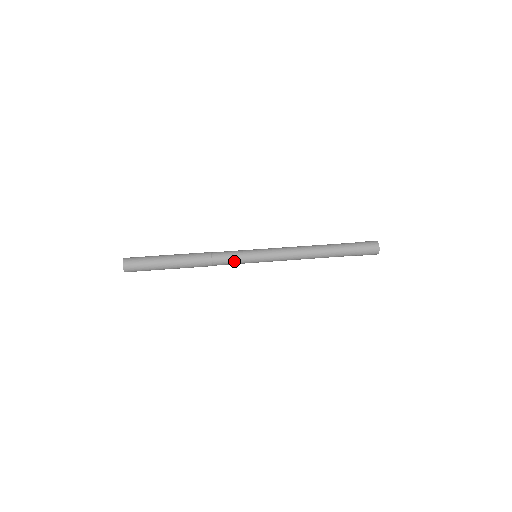
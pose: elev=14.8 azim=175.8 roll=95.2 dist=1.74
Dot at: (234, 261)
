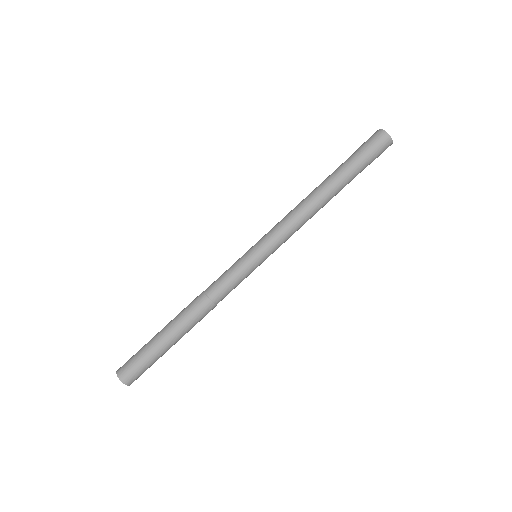
Dot at: (235, 281)
